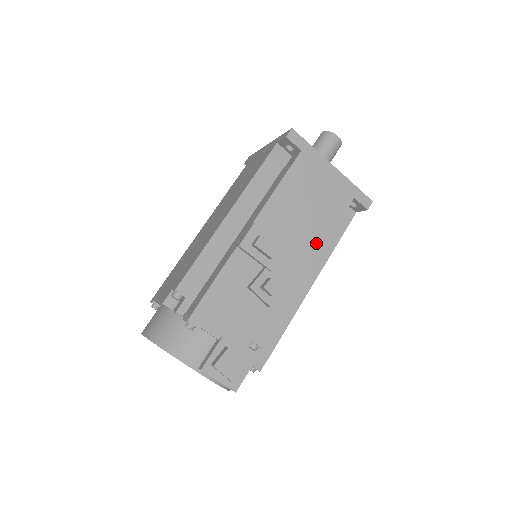
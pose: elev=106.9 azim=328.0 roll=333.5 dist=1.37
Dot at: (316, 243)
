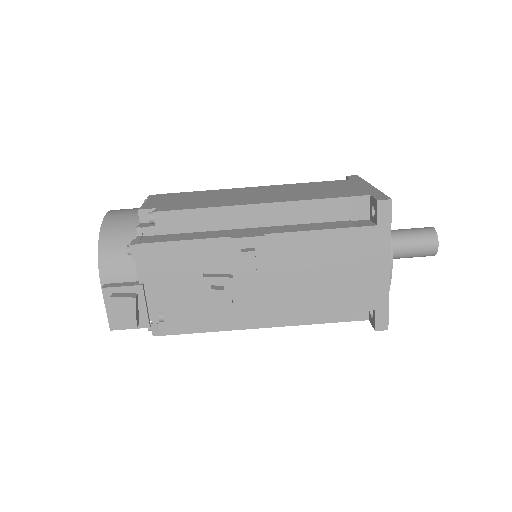
Dot at: (299, 305)
